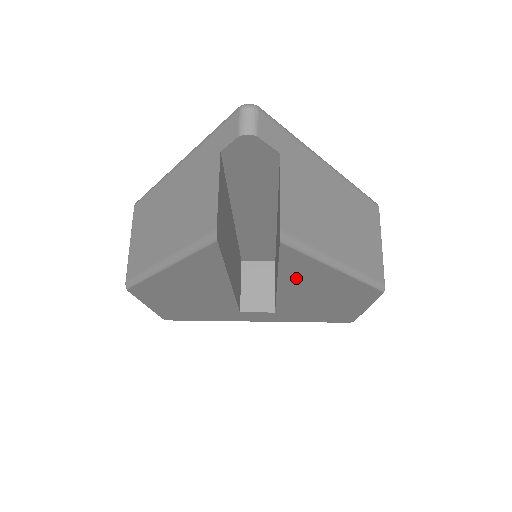
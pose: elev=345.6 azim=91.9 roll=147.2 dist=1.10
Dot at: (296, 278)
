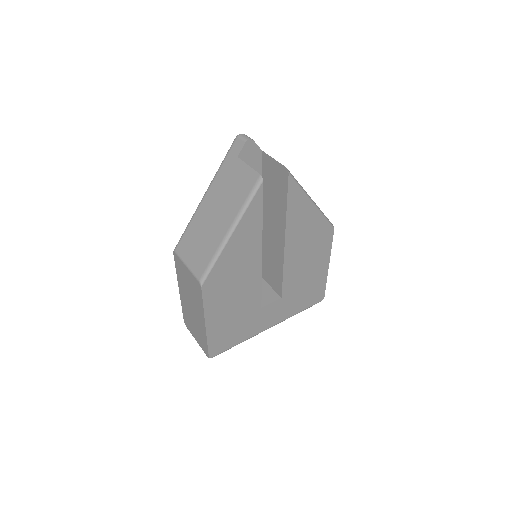
Dot at: (294, 223)
